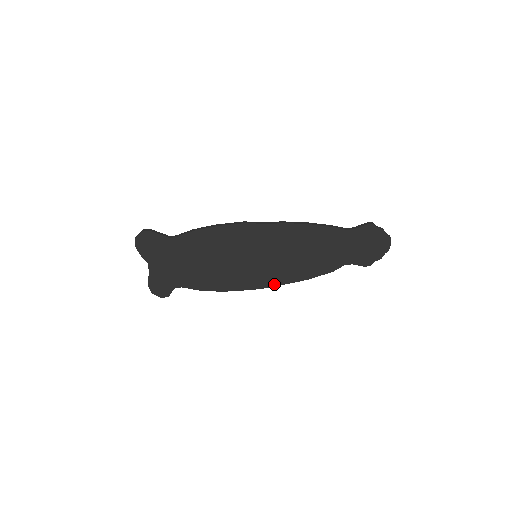
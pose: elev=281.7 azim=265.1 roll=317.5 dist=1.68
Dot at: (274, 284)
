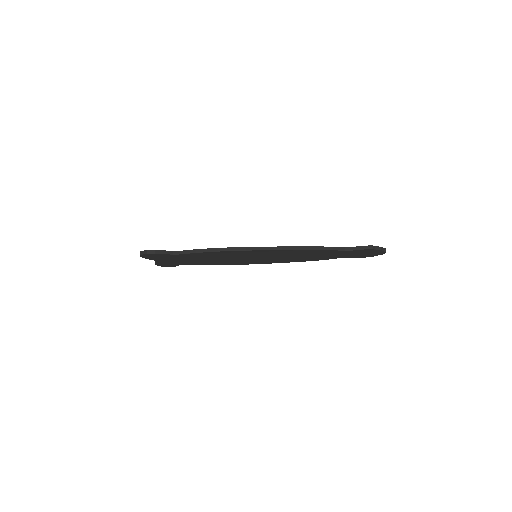
Dot at: (271, 263)
